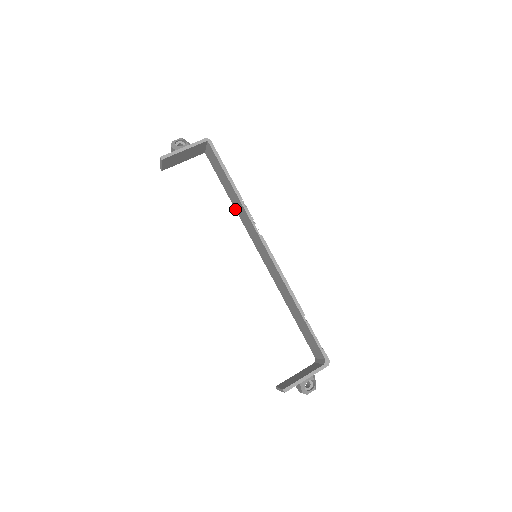
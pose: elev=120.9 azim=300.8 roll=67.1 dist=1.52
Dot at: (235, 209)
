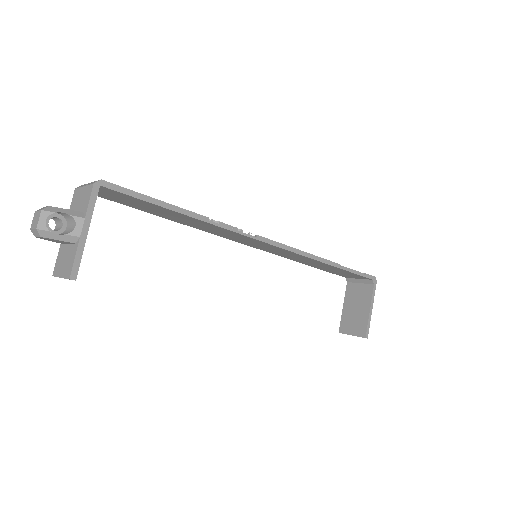
Dot at: occluded
